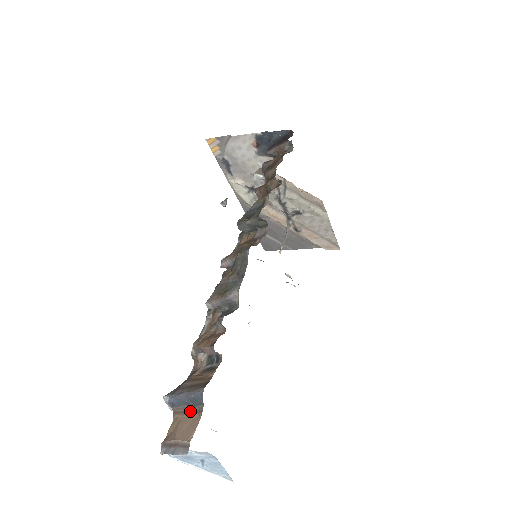
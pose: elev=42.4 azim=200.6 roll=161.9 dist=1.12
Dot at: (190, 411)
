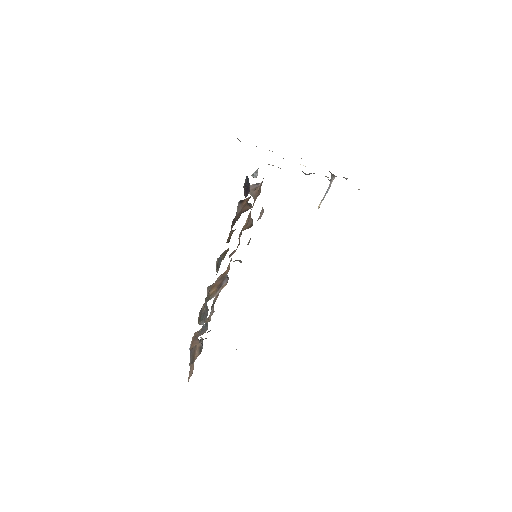
Dot at: (193, 364)
